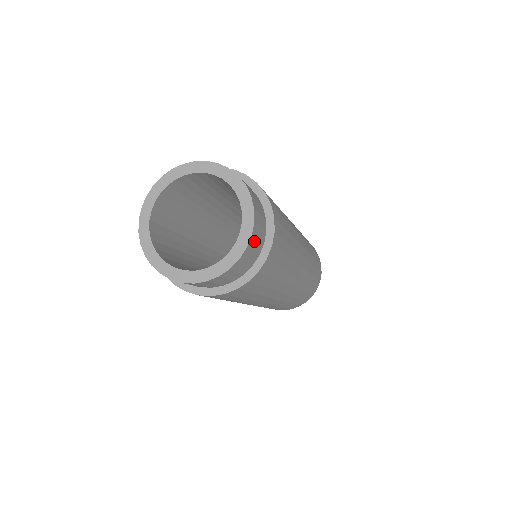
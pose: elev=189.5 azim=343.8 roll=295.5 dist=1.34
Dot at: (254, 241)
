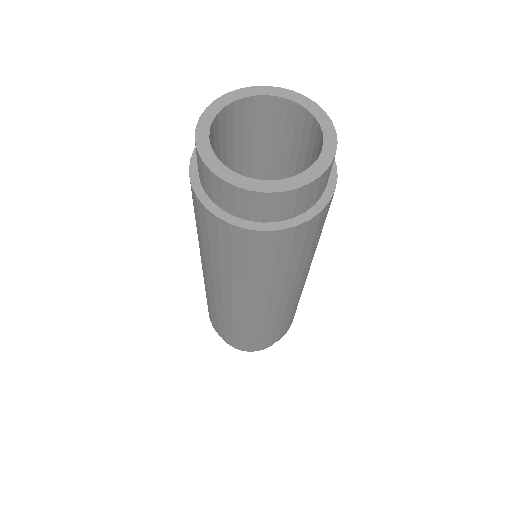
Dot at: occluded
